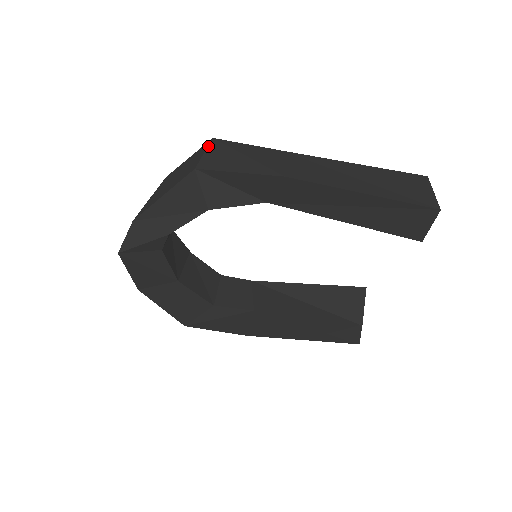
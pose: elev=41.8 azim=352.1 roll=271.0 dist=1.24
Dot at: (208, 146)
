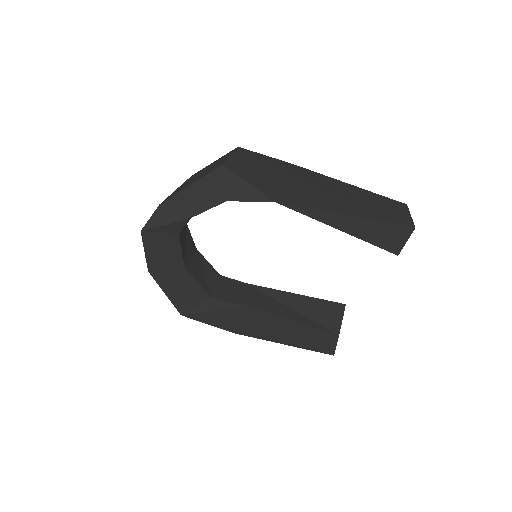
Dot at: (234, 151)
